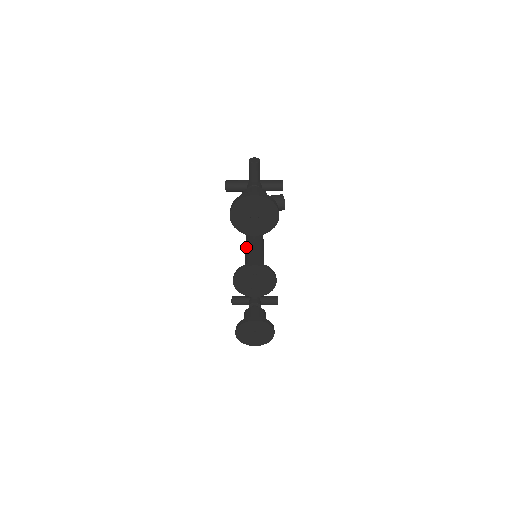
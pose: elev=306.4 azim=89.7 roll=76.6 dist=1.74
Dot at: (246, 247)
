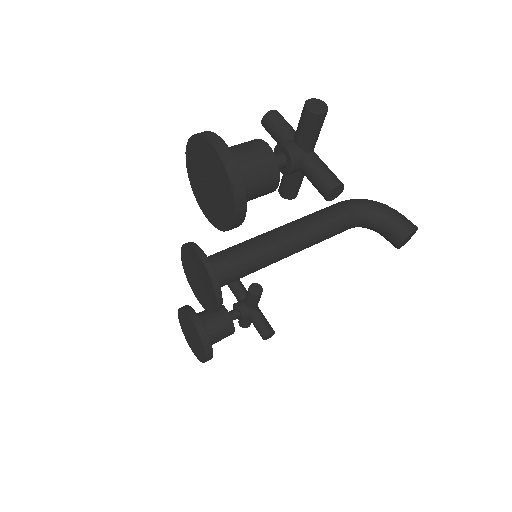
Dot at: occluded
